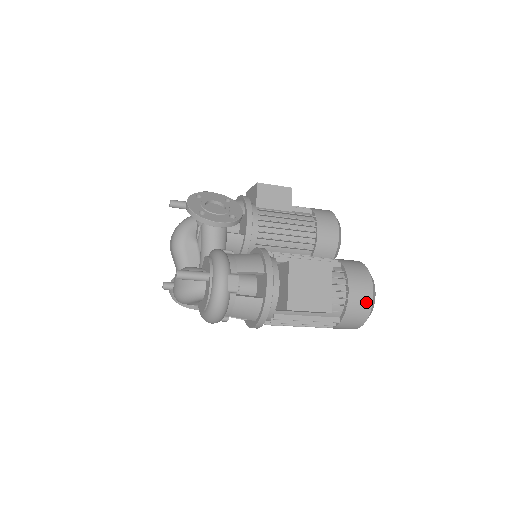
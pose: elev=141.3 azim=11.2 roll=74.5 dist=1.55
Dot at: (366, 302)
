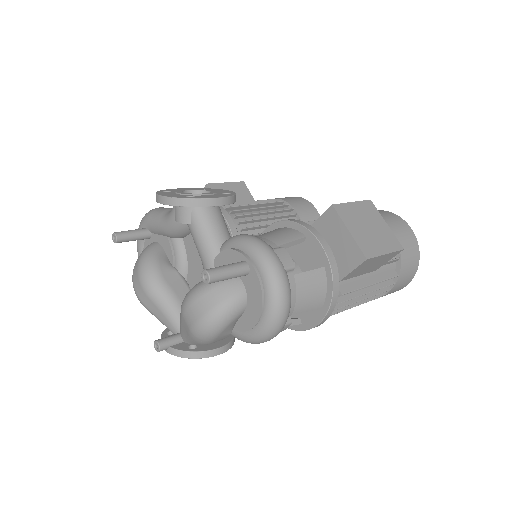
Dot at: (411, 239)
